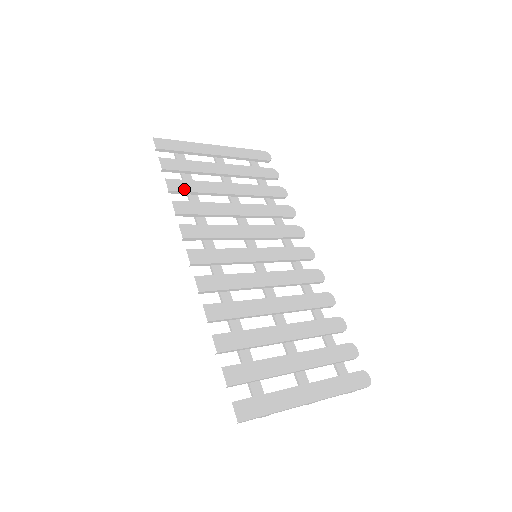
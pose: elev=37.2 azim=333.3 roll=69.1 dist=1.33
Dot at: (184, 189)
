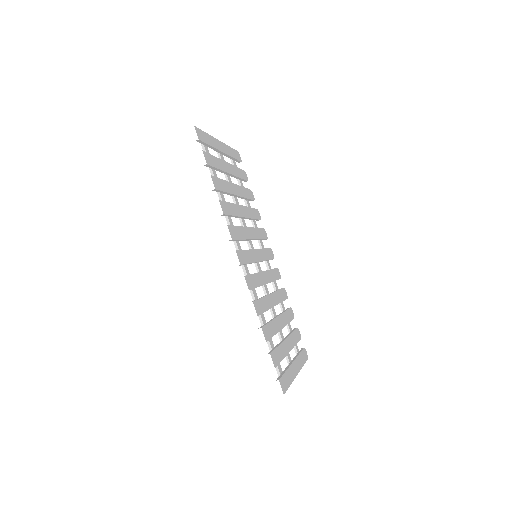
Dot at: (220, 188)
